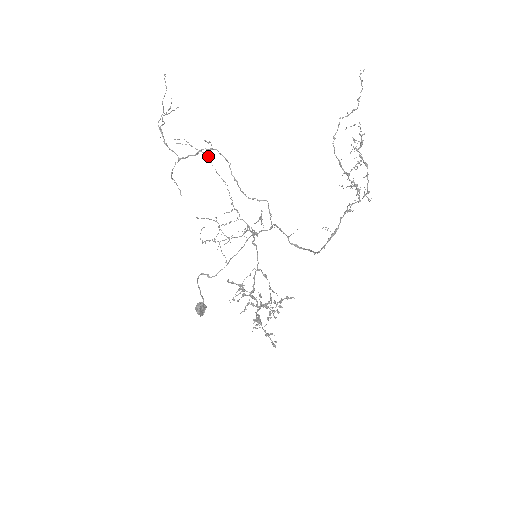
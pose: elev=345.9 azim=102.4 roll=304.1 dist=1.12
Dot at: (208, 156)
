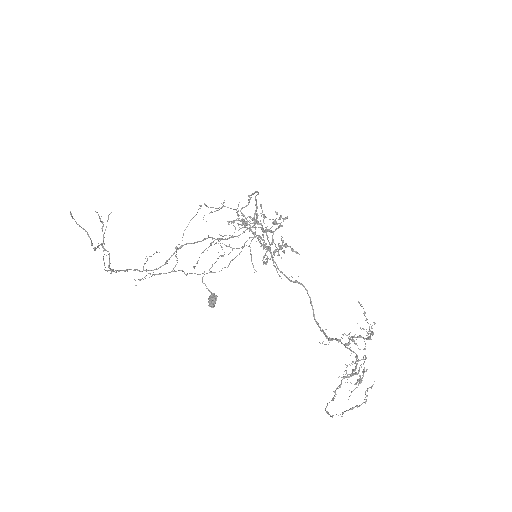
Dot at: (182, 271)
